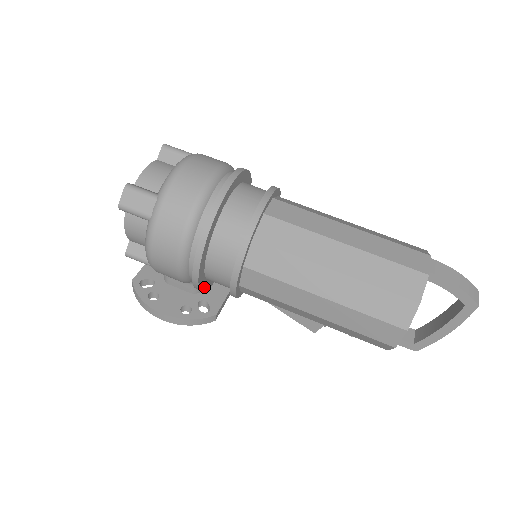
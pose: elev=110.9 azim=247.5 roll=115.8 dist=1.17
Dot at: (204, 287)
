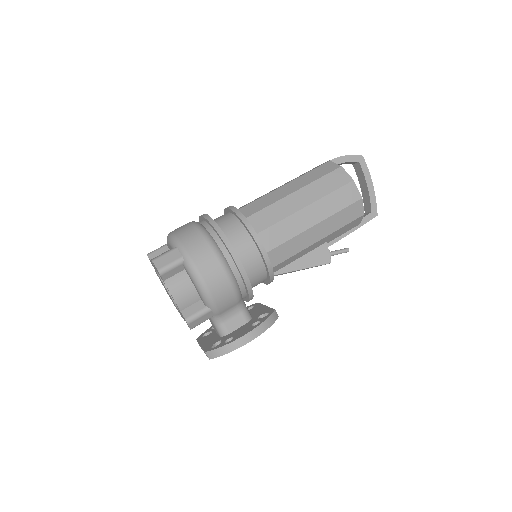
Dot at: (250, 287)
